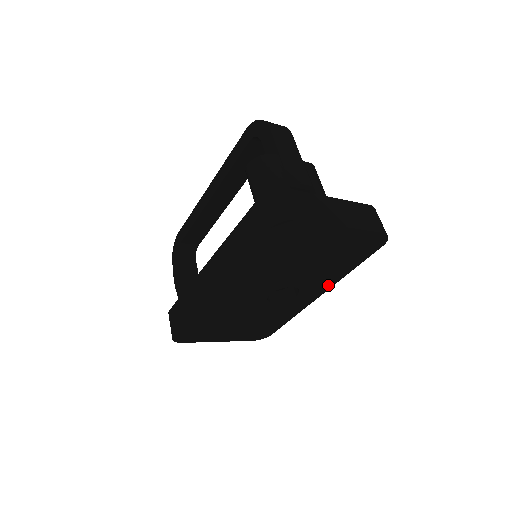
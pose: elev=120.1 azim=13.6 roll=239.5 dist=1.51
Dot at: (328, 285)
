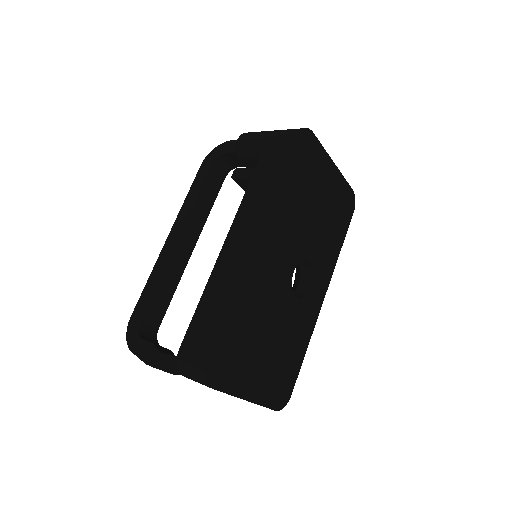
Dot at: (329, 274)
